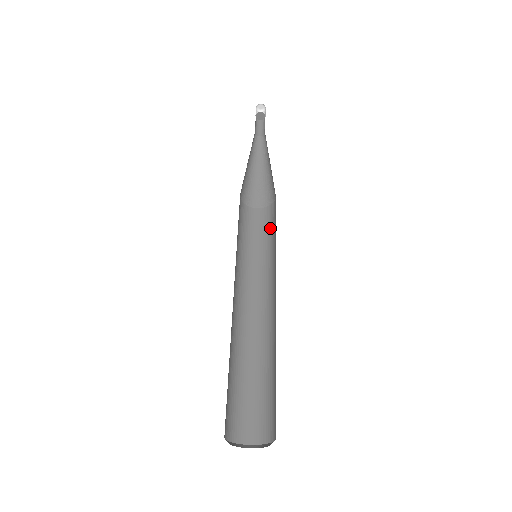
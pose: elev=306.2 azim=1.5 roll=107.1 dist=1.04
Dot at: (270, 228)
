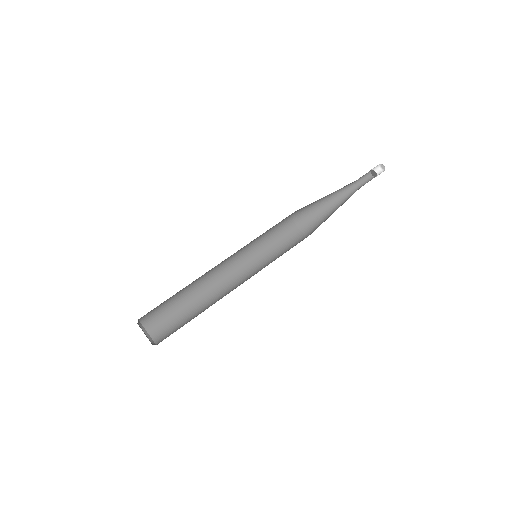
Dot at: (289, 248)
